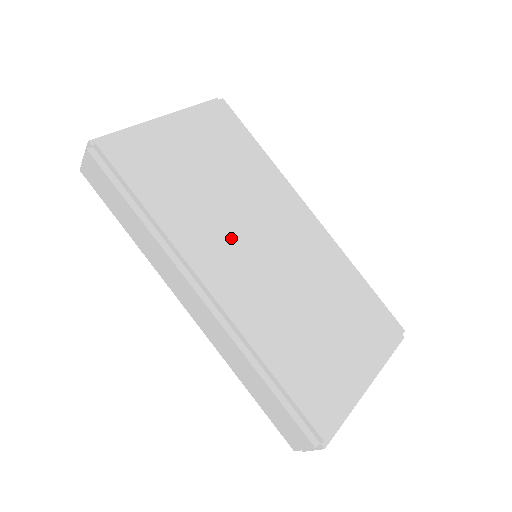
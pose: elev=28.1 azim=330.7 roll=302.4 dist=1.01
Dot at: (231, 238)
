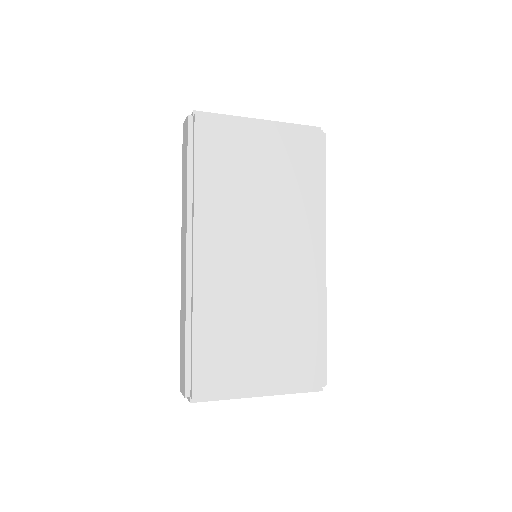
Dot at: (239, 232)
